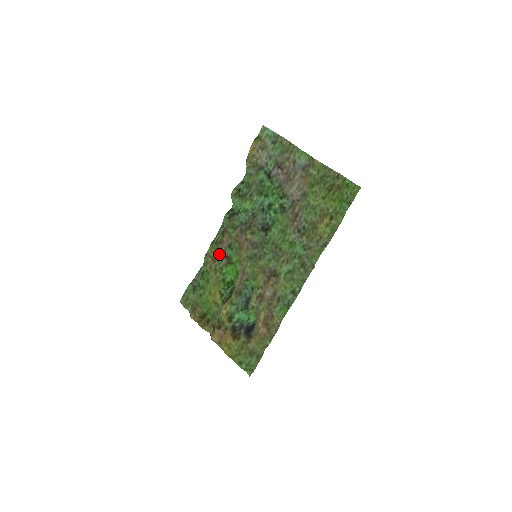
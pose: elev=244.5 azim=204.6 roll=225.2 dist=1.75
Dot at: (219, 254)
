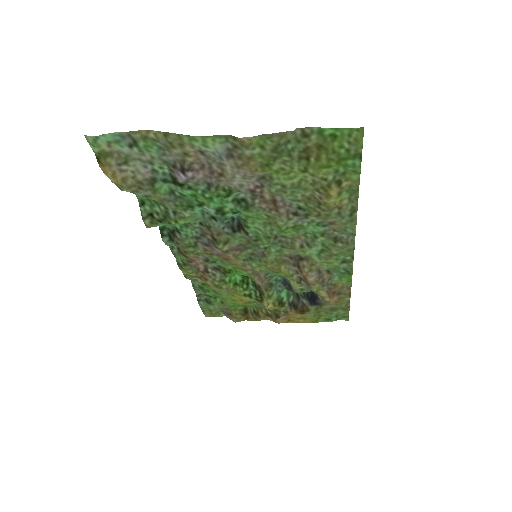
Dot at: (202, 271)
